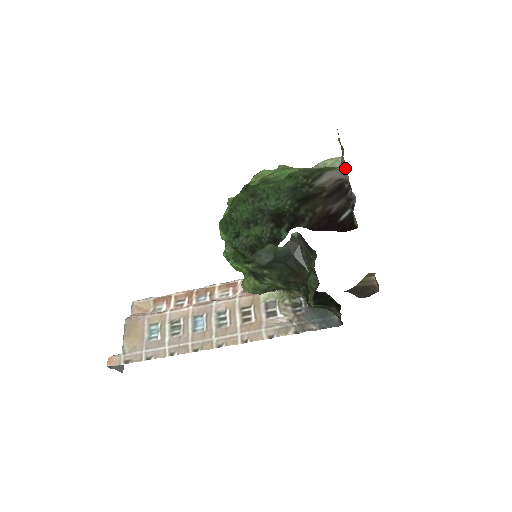
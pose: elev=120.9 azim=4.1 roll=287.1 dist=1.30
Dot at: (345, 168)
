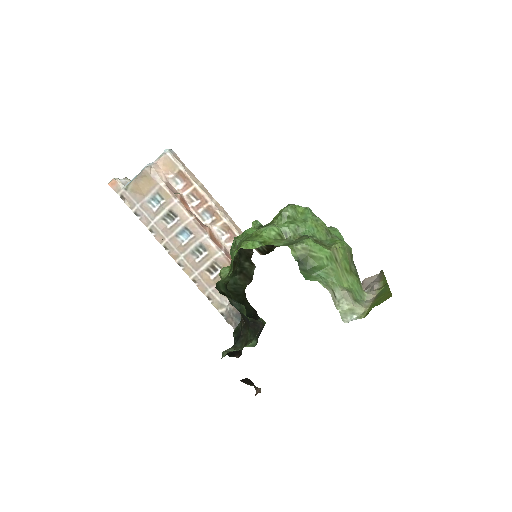
Dot at: (375, 290)
